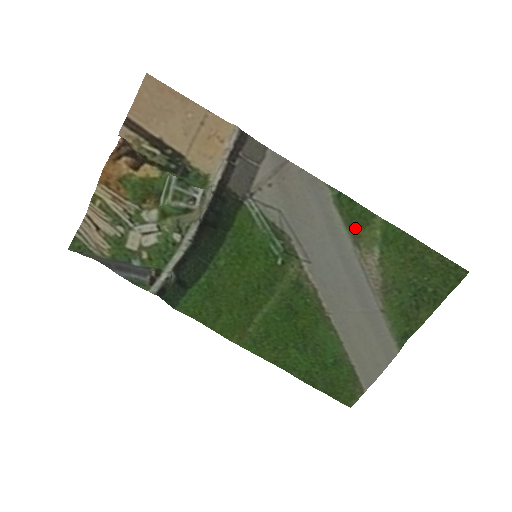
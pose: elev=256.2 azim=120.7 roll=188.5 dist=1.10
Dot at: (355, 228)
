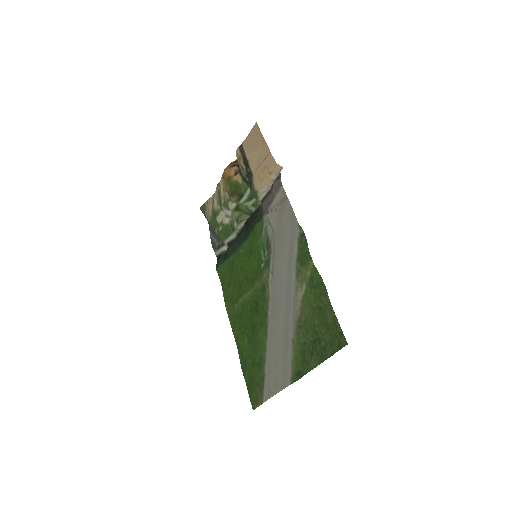
Dot at: (300, 263)
